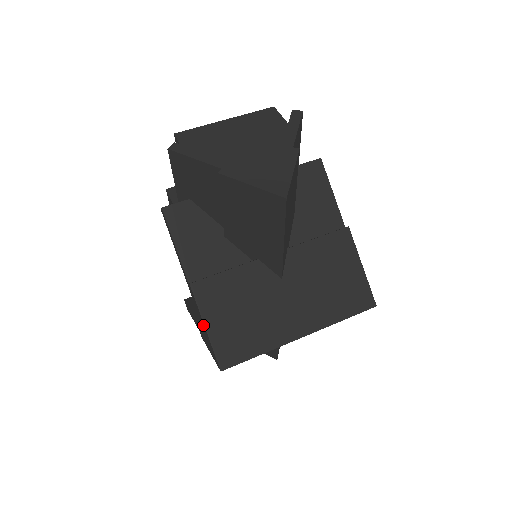
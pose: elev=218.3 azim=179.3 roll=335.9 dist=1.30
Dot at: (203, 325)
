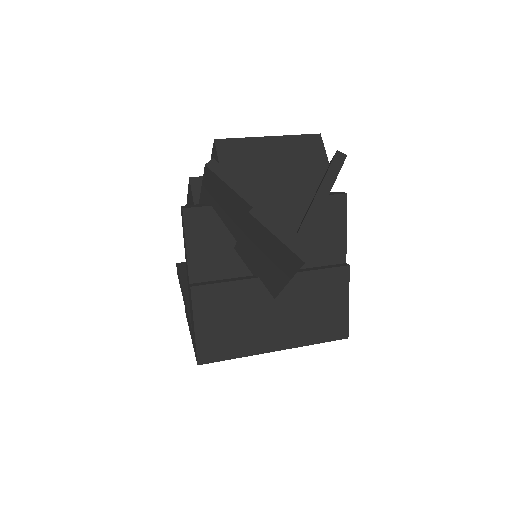
Dot at: (192, 322)
